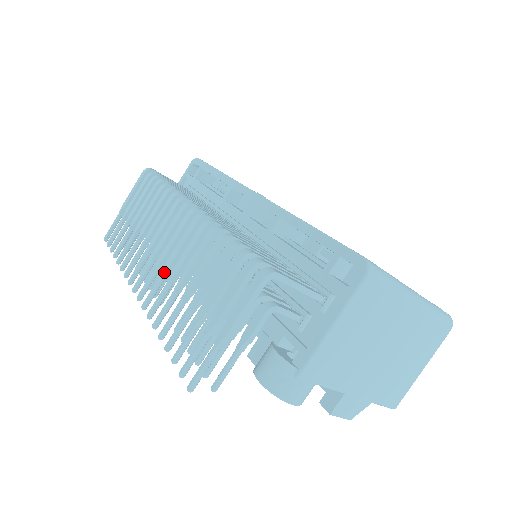
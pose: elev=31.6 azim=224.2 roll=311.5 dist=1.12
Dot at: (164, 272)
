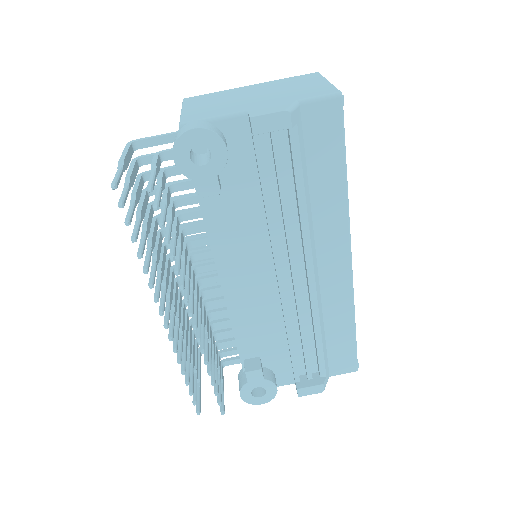
Dot at: (156, 276)
